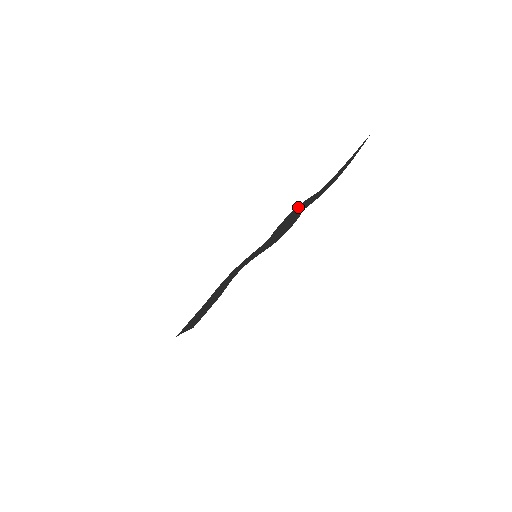
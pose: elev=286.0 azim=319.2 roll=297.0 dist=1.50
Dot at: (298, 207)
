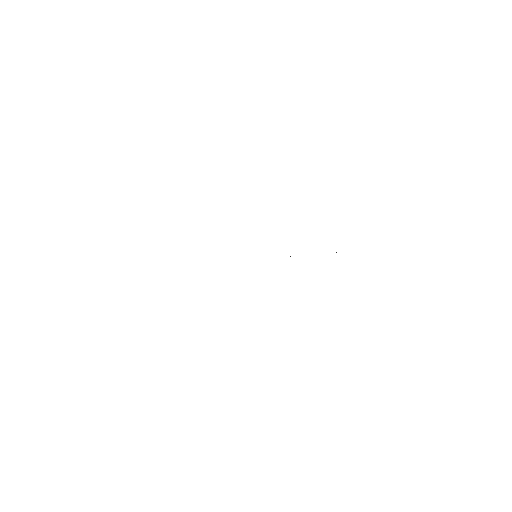
Dot at: occluded
